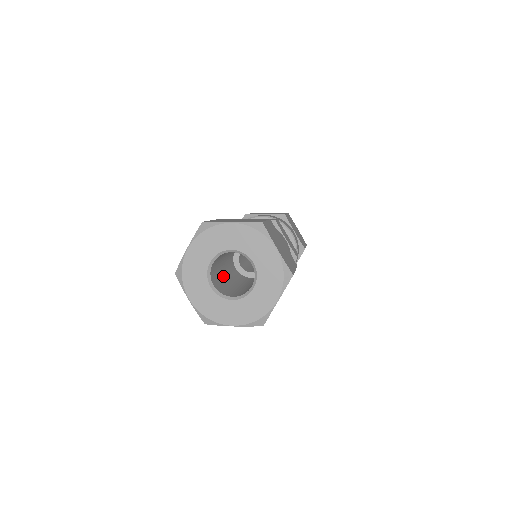
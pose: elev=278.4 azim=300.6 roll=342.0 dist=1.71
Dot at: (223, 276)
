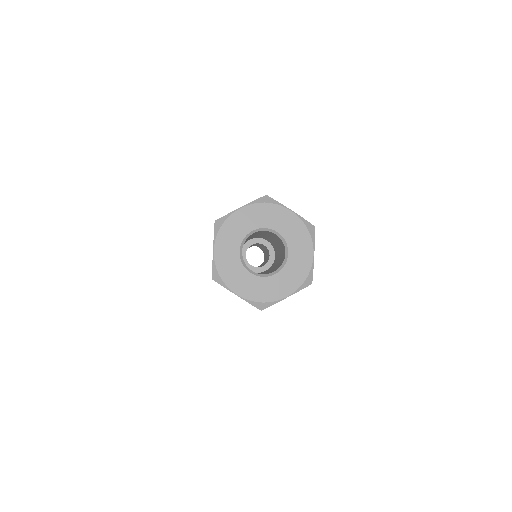
Dot at: occluded
